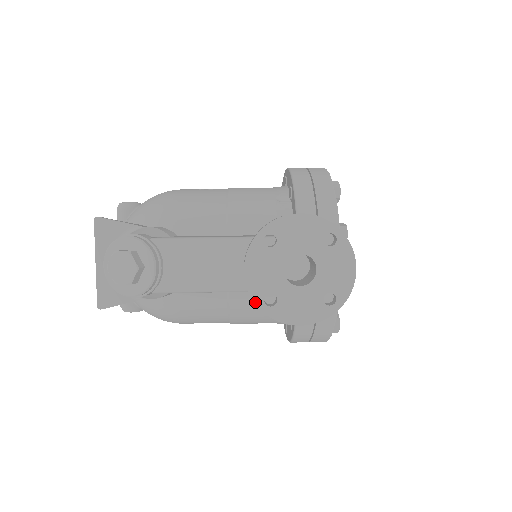
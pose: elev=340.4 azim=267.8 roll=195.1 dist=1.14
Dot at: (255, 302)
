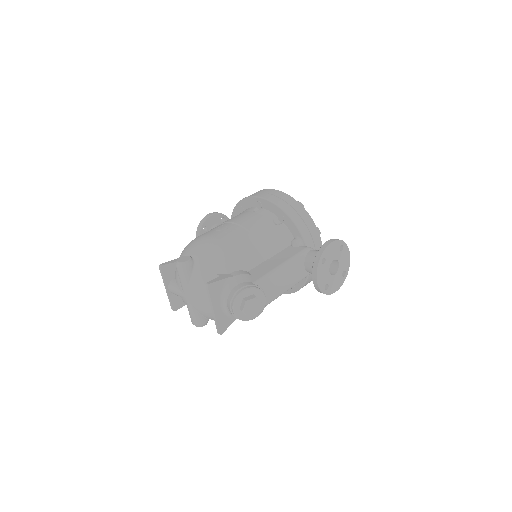
Dot at: (322, 292)
